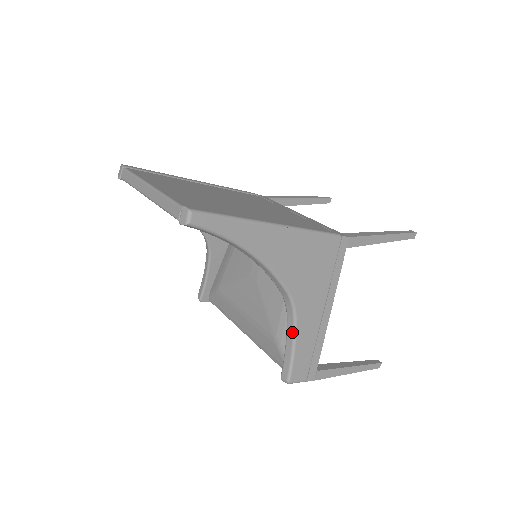
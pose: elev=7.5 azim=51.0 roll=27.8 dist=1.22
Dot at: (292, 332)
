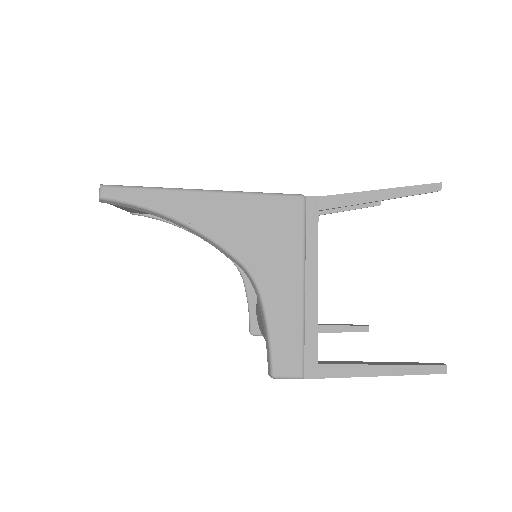
Dot at: (262, 311)
